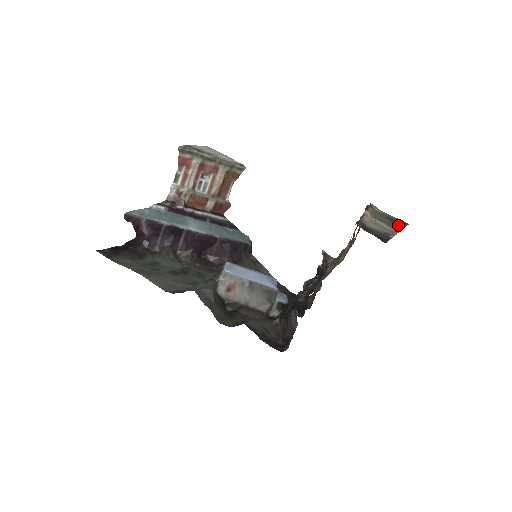
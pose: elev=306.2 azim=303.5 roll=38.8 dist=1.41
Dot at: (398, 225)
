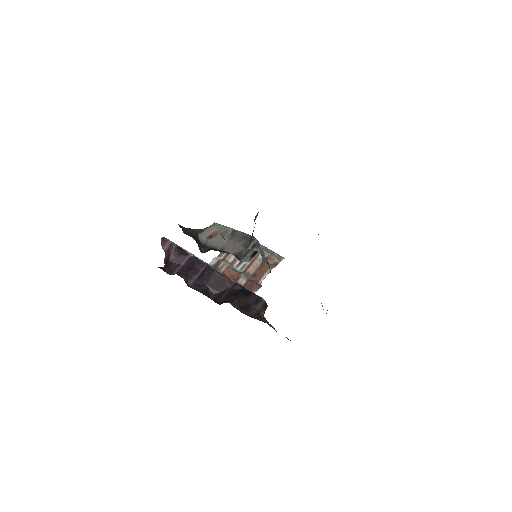
Dot at: occluded
